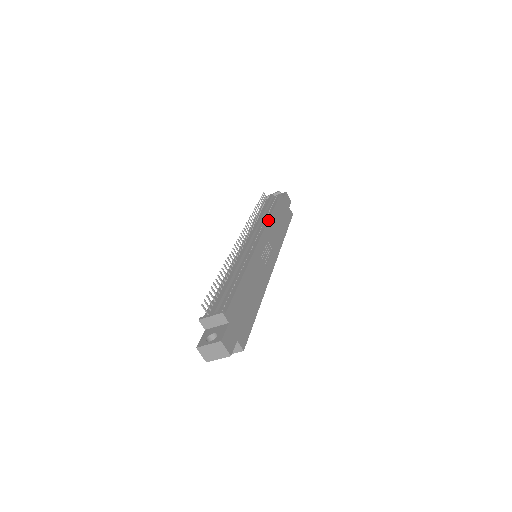
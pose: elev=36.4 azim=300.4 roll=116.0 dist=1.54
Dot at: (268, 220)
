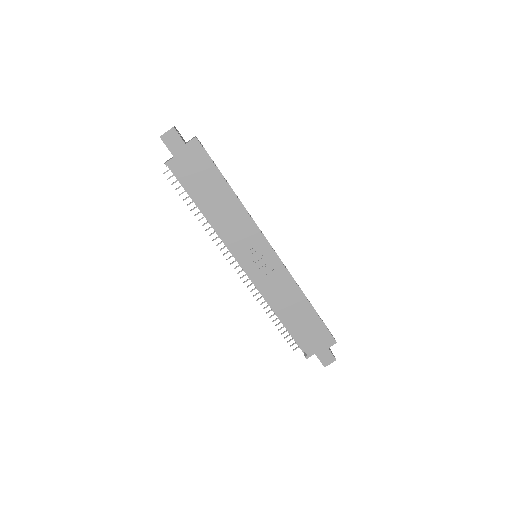
Dot at: (218, 232)
